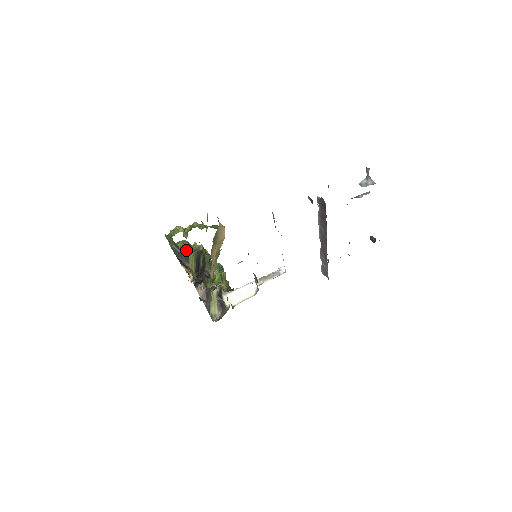
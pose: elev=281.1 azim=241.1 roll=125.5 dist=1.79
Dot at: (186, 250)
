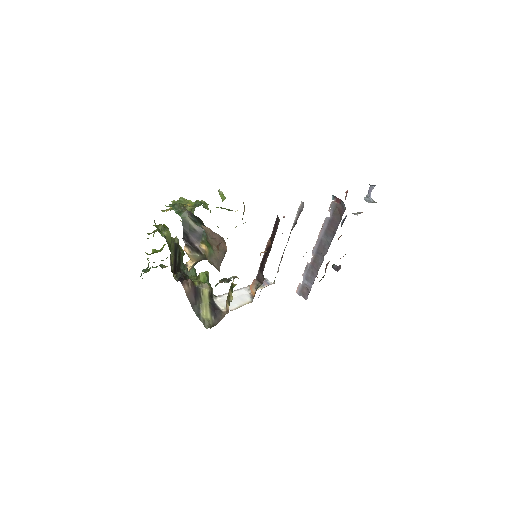
Dot at: occluded
